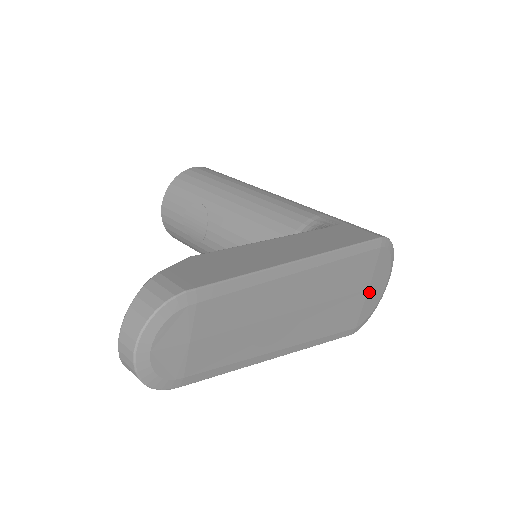
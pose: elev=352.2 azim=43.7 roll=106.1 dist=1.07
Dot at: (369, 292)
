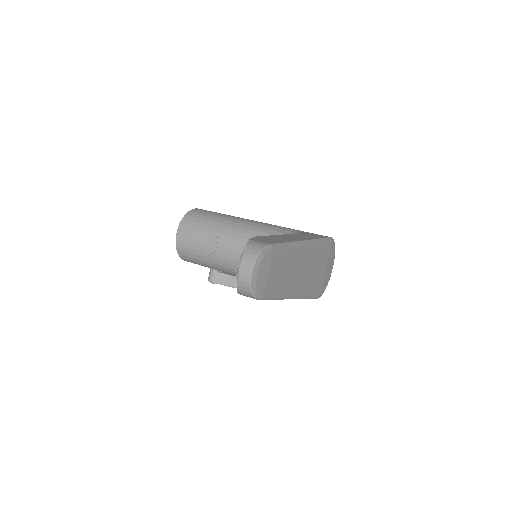
Dot at: (326, 271)
